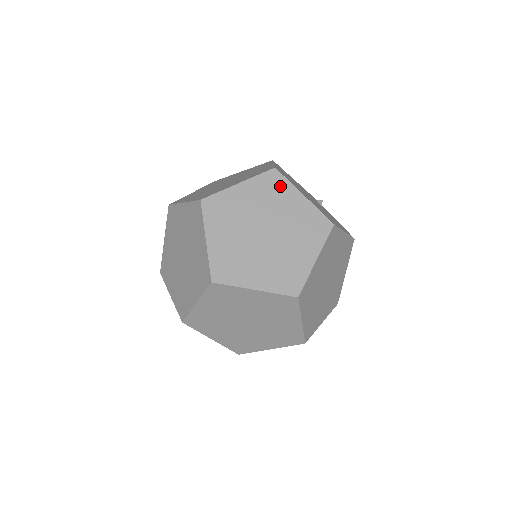
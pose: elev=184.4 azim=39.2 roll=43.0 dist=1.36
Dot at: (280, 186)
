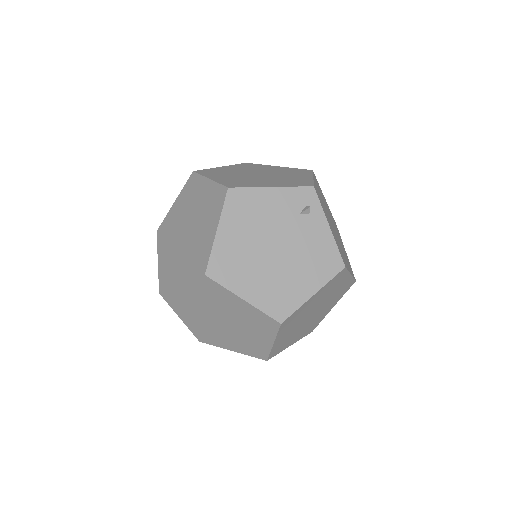
Dot at: (217, 290)
